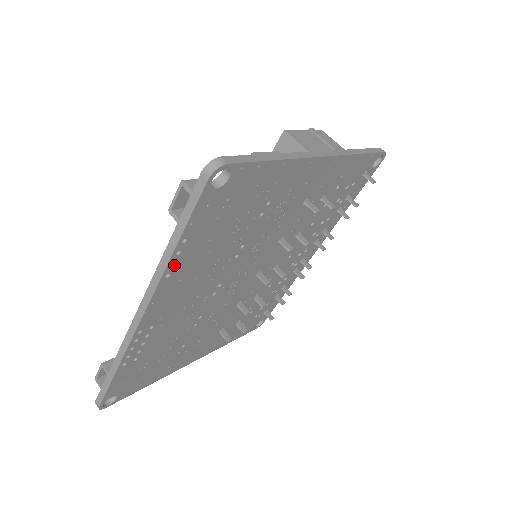
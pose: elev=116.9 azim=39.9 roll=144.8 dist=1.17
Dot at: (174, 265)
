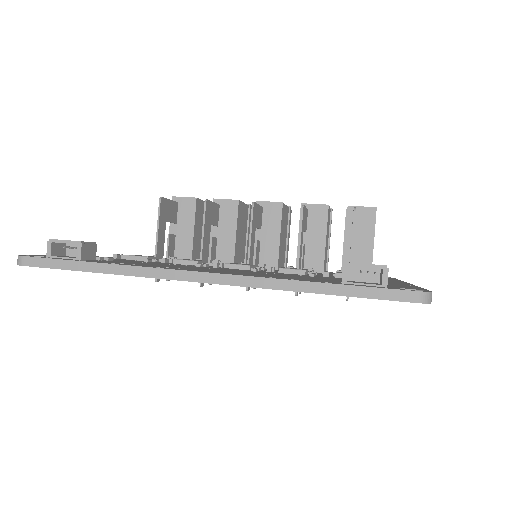
Dot at: (288, 289)
